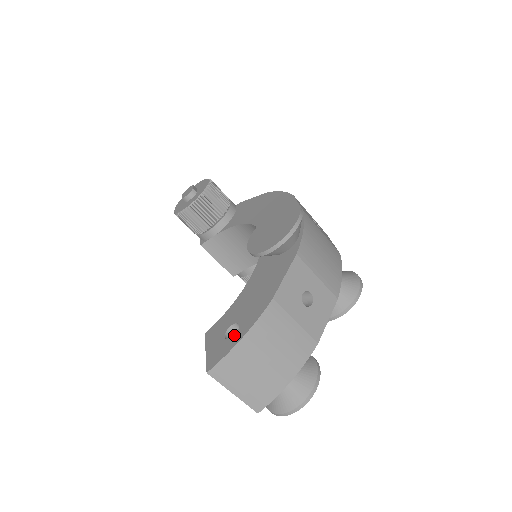
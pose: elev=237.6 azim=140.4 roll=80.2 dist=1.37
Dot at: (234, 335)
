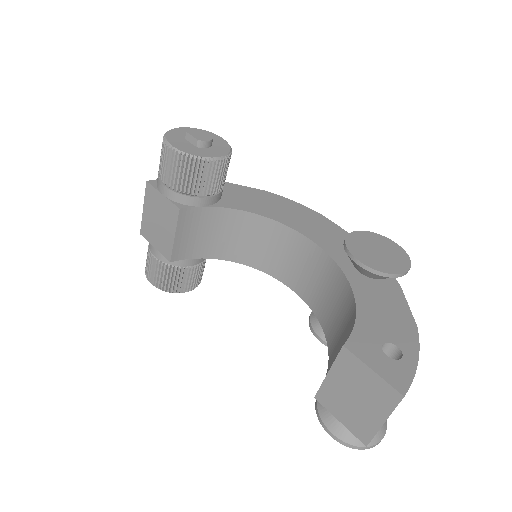
Dot at: (403, 356)
